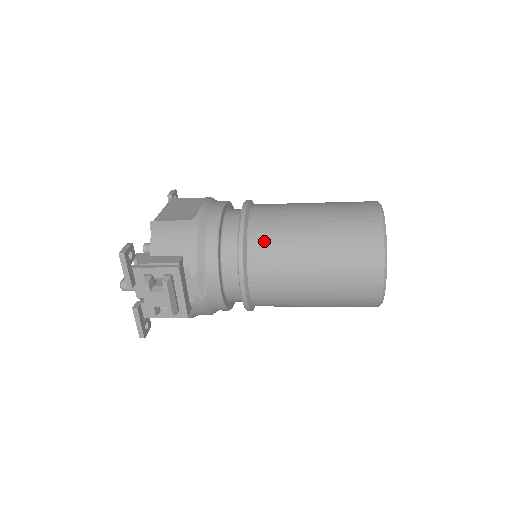
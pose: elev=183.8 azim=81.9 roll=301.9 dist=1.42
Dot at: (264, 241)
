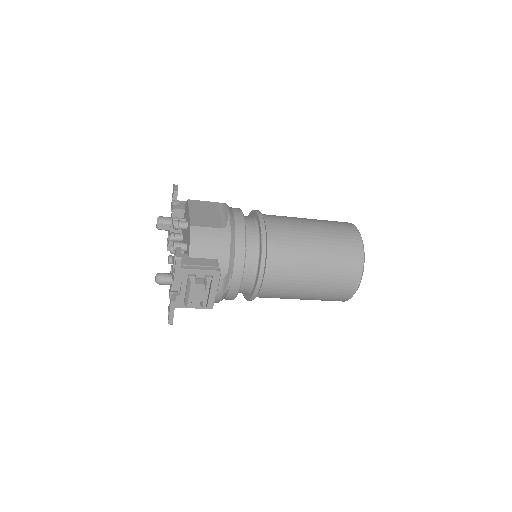
Dot at: (280, 251)
